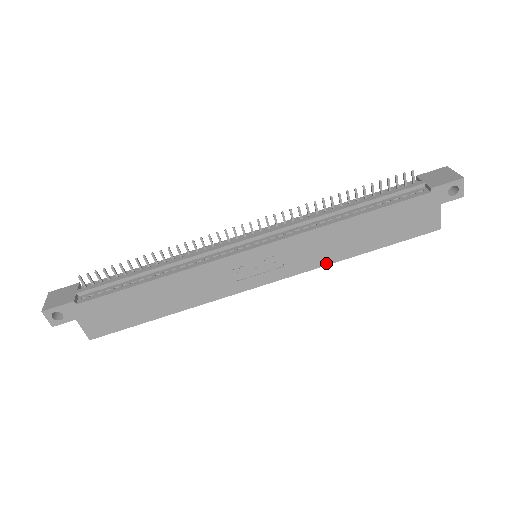
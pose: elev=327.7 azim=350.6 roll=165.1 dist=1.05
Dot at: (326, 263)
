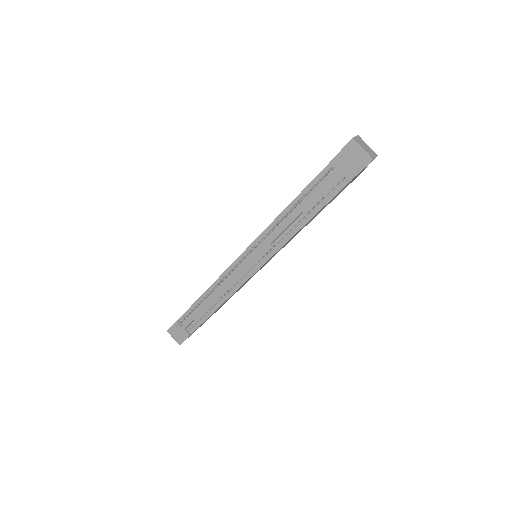
Dot at: occluded
